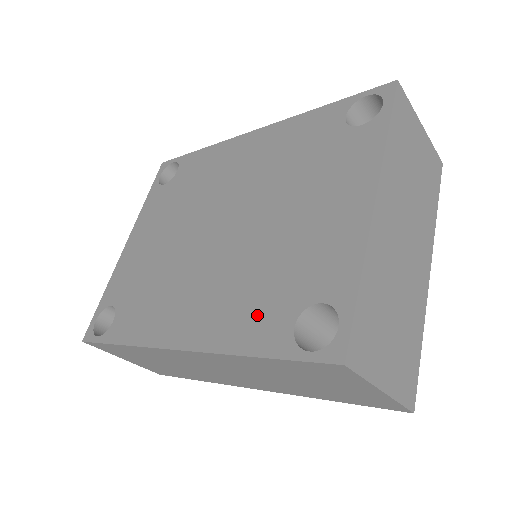
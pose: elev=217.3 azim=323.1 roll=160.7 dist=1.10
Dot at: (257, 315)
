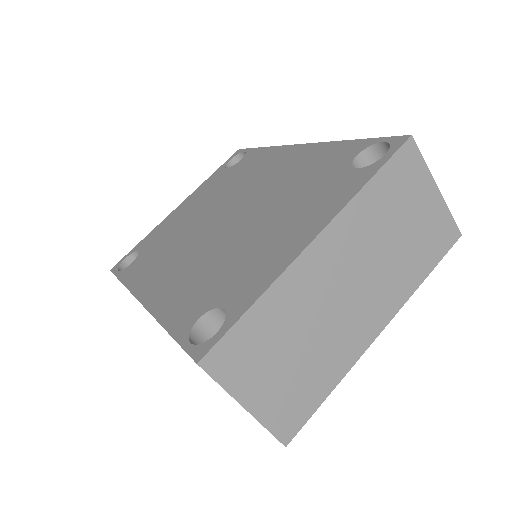
Dot at: (189, 299)
